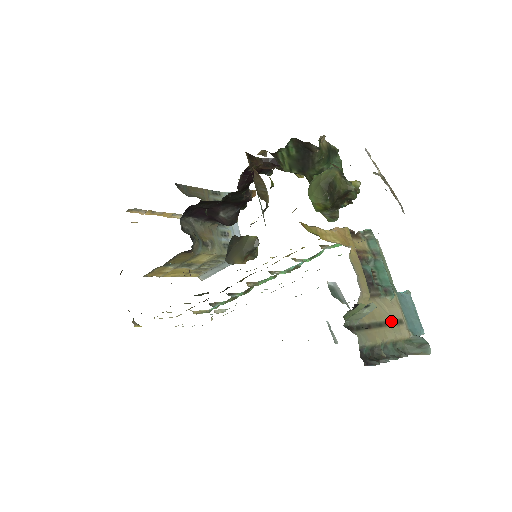
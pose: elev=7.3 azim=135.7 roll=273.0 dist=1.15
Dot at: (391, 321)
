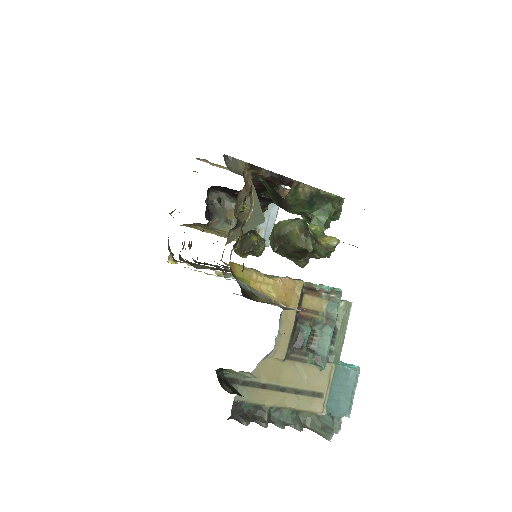
Dot at: (304, 390)
